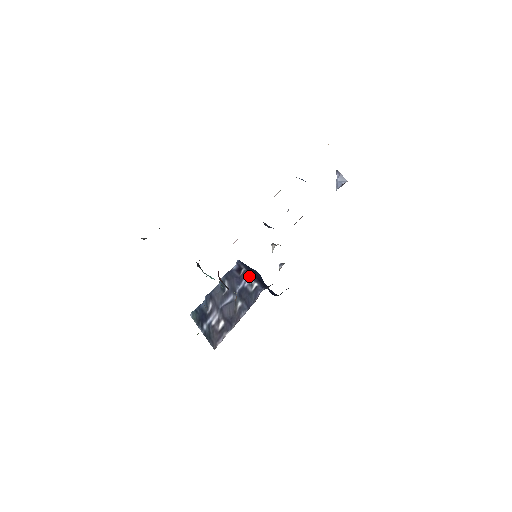
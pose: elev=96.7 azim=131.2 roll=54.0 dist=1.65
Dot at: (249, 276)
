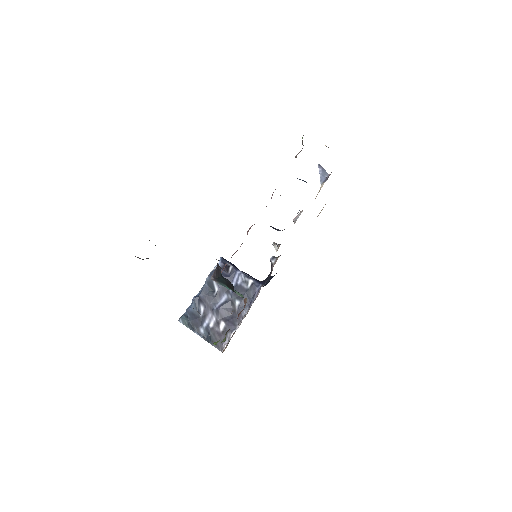
Dot at: (240, 273)
